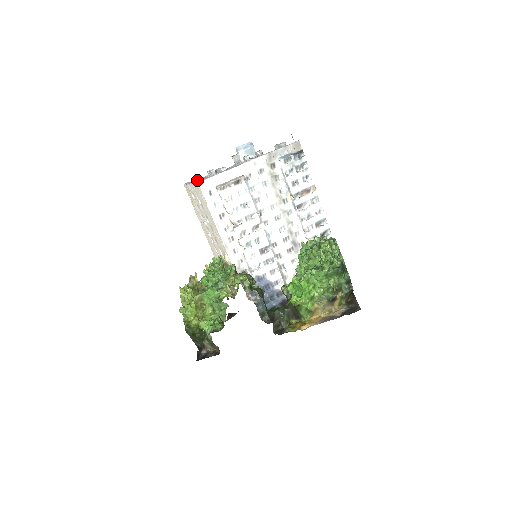
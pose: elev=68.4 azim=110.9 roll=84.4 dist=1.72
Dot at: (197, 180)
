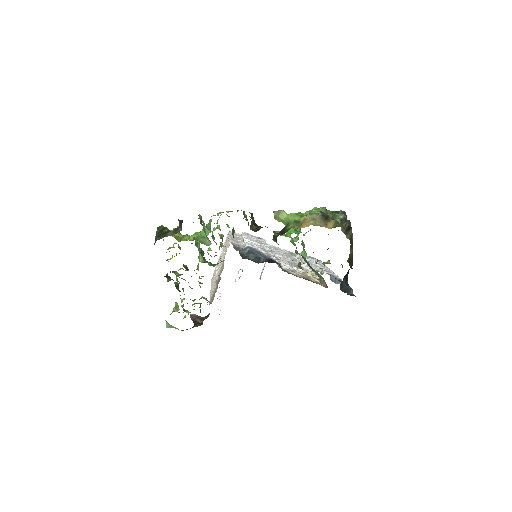
Dot at: occluded
